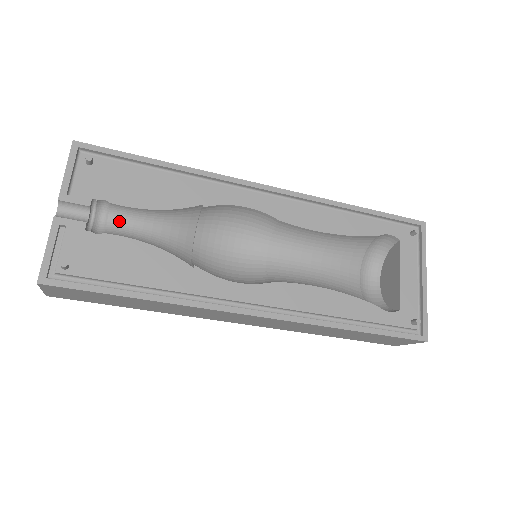
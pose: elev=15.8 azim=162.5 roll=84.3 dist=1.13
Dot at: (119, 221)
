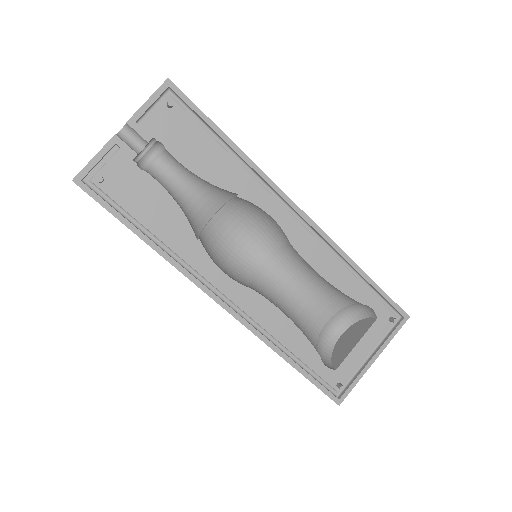
Dot at: (165, 165)
